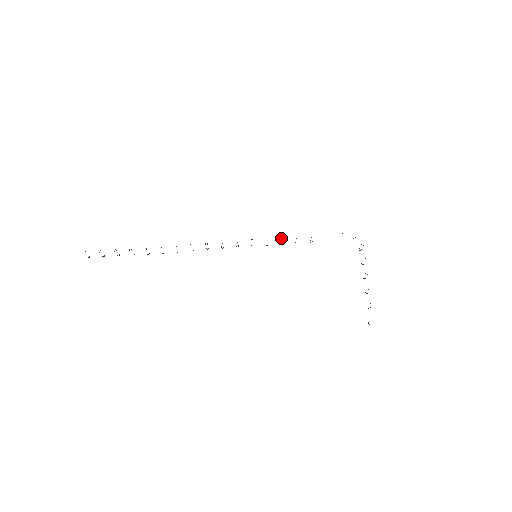
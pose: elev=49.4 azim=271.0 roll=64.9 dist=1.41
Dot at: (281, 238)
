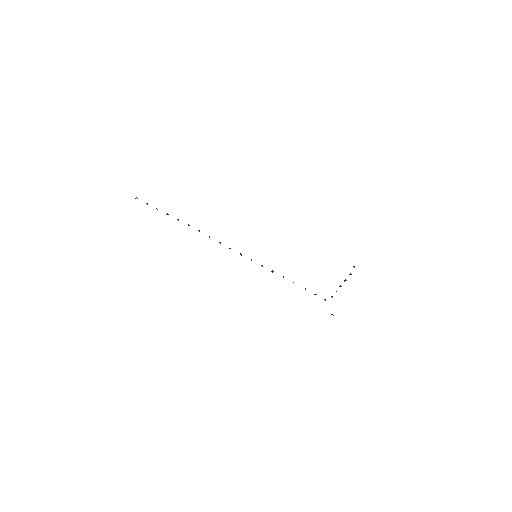
Dot at: occluded
